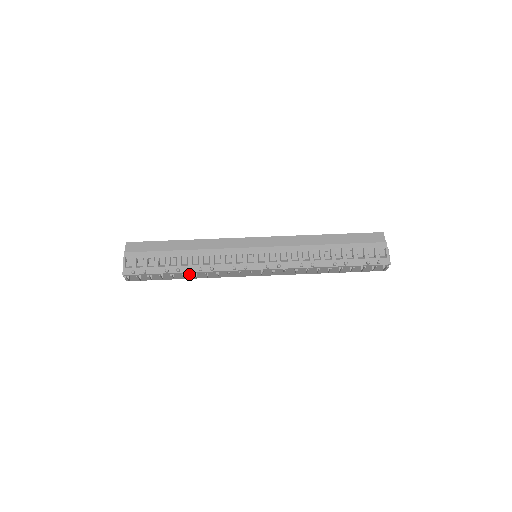
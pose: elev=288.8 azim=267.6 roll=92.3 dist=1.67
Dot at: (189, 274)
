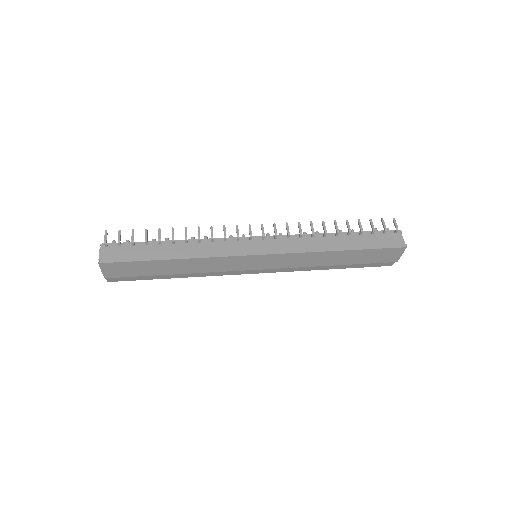
Dot at: (178, 246)
